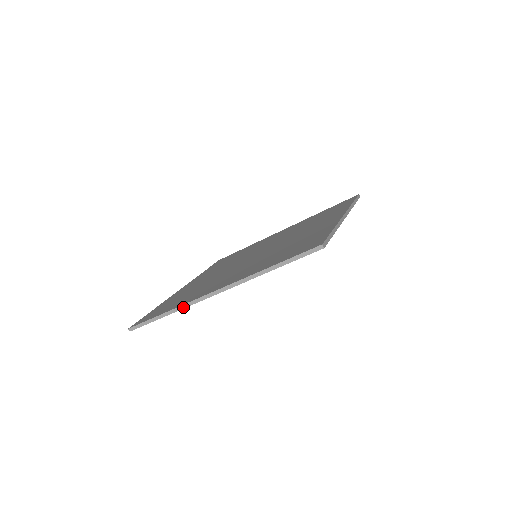
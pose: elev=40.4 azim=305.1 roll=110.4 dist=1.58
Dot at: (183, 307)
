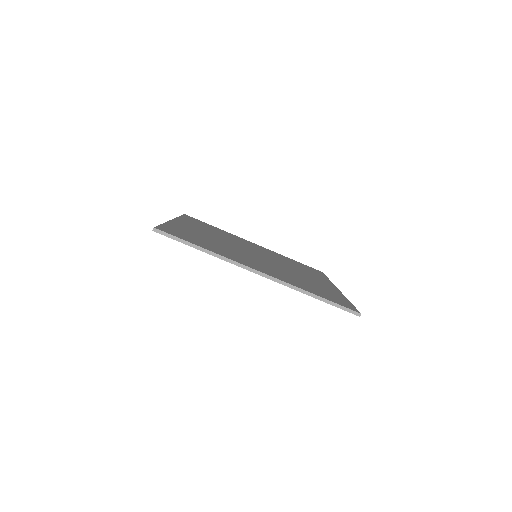
Dot at: (223, 258)
